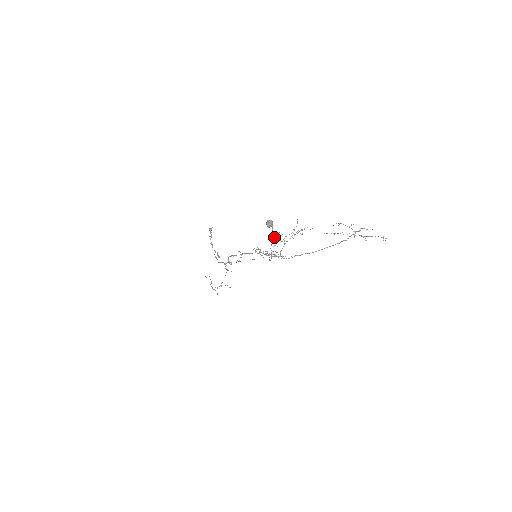
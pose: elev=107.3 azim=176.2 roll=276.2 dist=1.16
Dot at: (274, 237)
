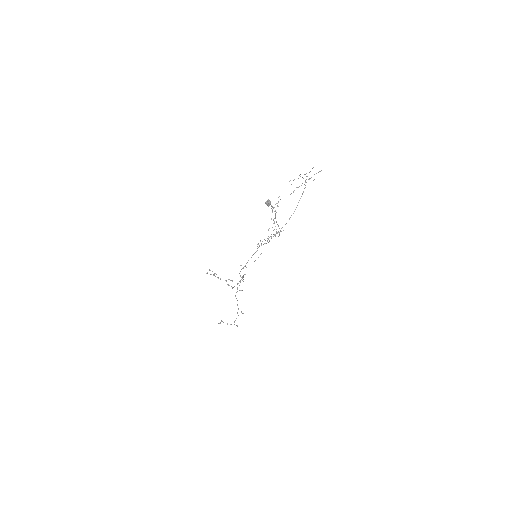
Dot at: (275, 211)
